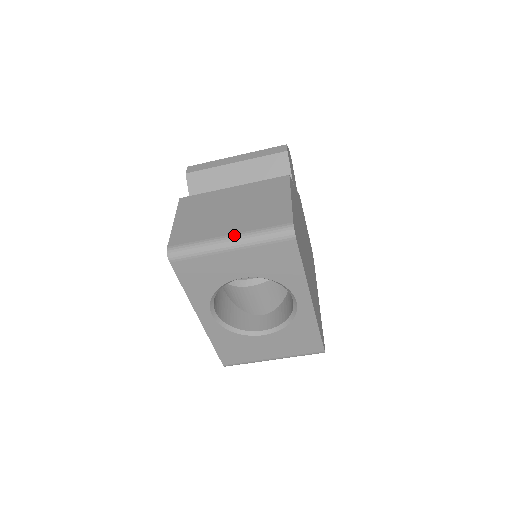
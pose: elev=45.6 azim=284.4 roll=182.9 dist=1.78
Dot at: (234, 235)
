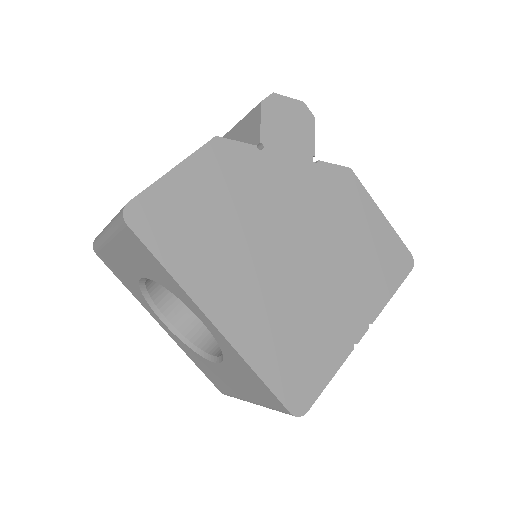
Dot at: occluded
